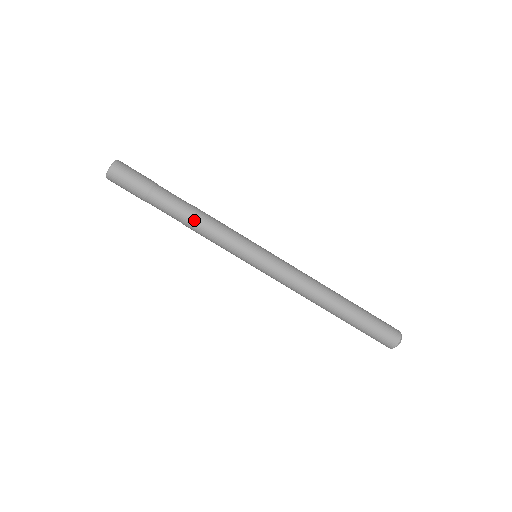
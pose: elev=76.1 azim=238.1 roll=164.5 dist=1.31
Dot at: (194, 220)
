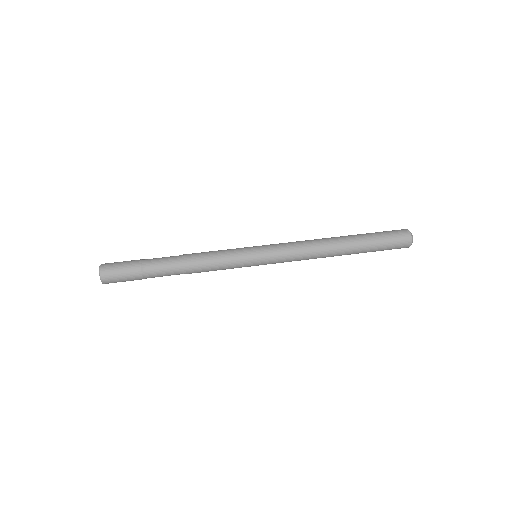
Dot at: (189, 254)
